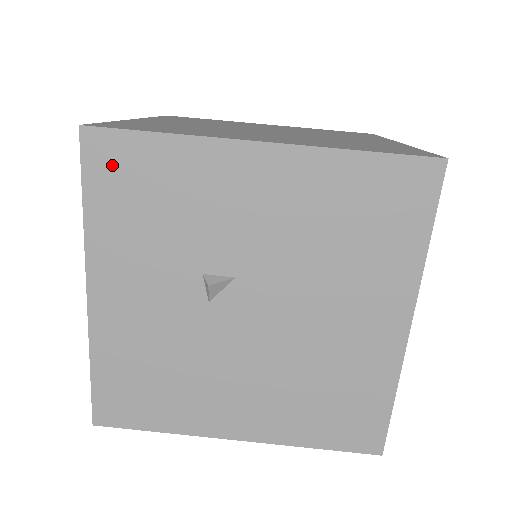
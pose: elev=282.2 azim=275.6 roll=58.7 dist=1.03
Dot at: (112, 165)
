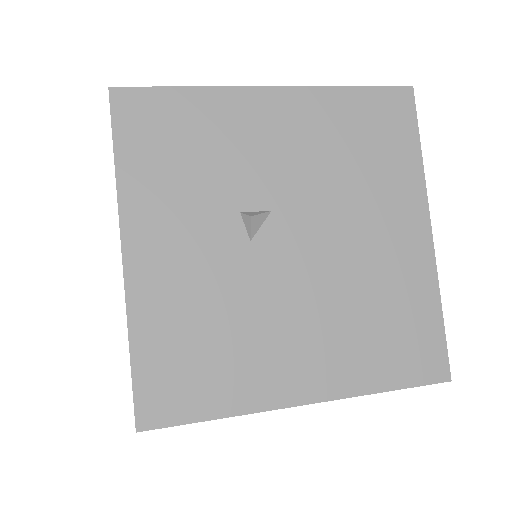
Dot at: (142, 119)
